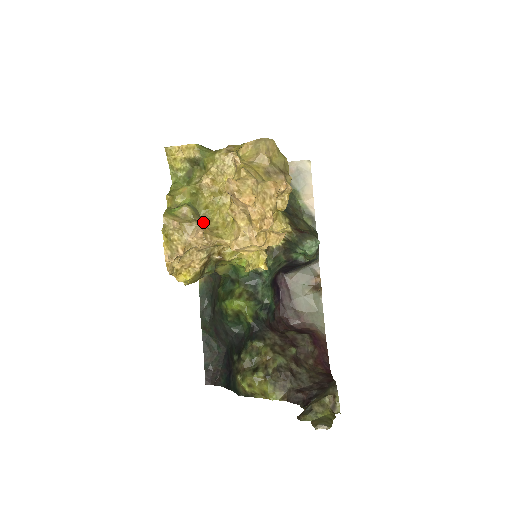
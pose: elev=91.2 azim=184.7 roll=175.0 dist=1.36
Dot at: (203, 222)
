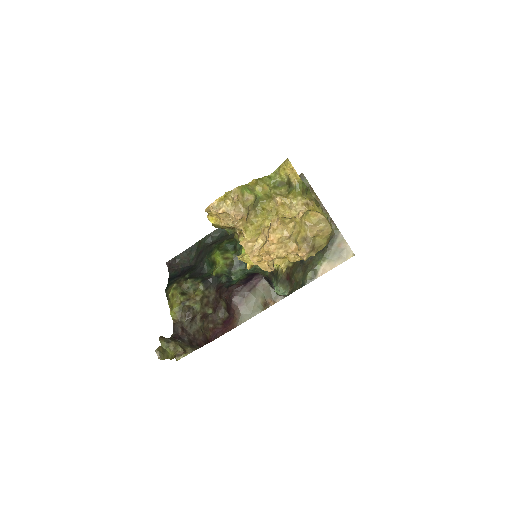
Dot at: (251, 213)
